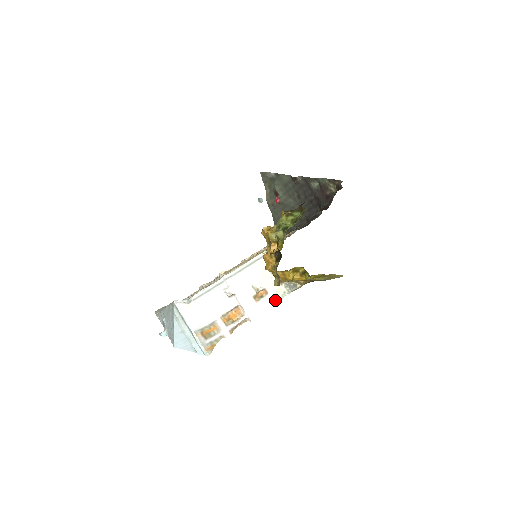
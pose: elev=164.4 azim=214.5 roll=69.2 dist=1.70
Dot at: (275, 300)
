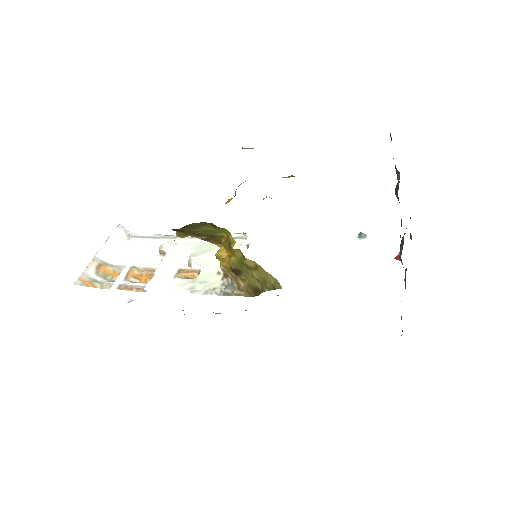
Dot at: (194, 289)
